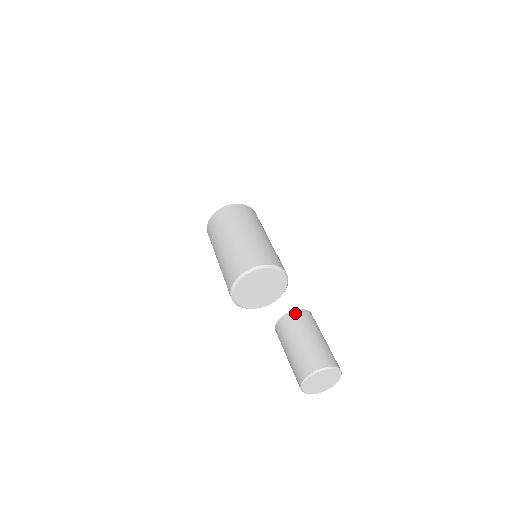
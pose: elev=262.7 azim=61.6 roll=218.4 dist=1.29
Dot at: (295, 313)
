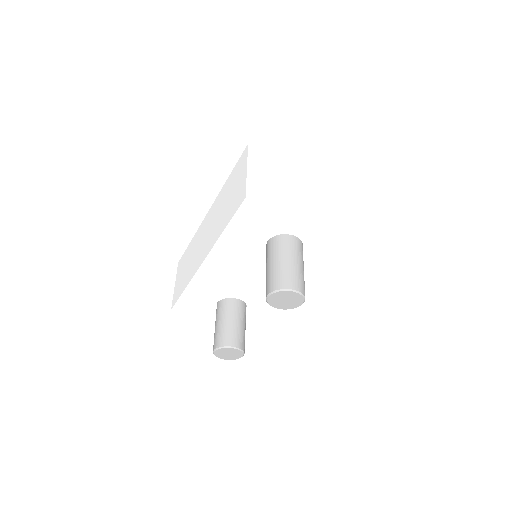
Dot at: (242, 303)
